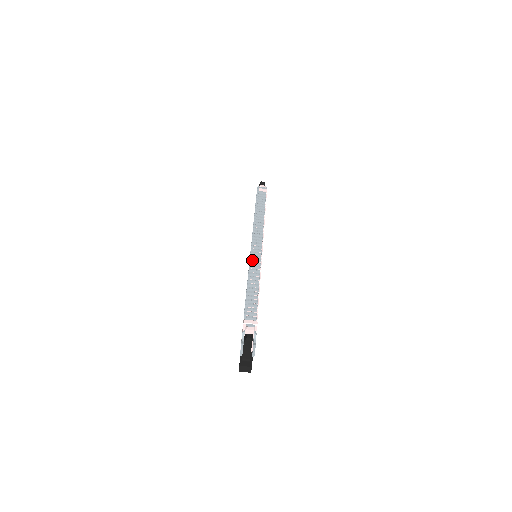
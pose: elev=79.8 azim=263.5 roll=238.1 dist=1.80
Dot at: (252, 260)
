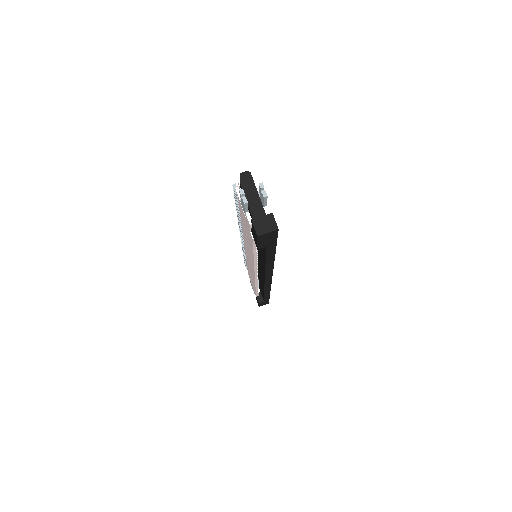
Dot at: occluded
